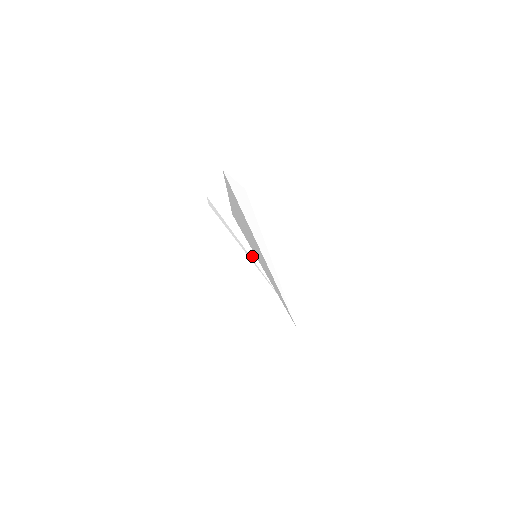
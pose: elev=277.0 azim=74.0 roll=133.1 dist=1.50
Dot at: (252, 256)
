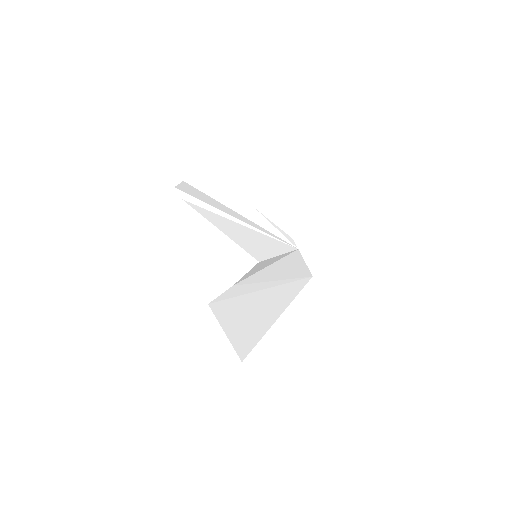
Dot at: (245, 213)
